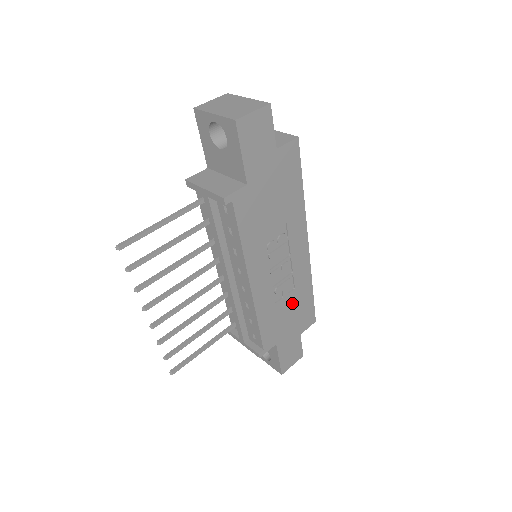
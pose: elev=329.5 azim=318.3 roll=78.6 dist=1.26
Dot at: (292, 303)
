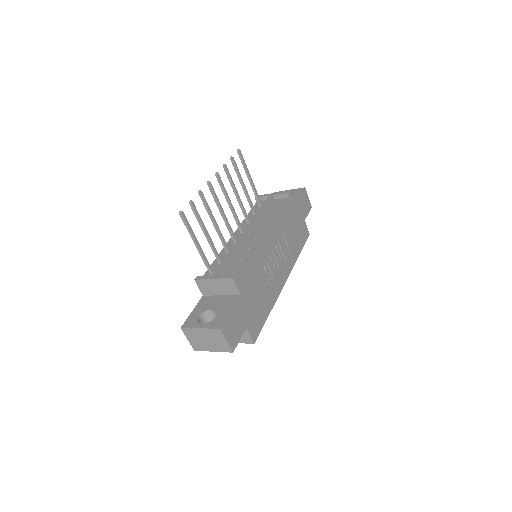
Dot at: (262, 293)
